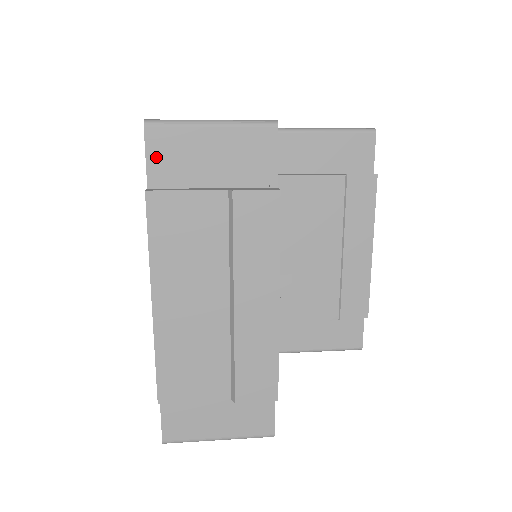
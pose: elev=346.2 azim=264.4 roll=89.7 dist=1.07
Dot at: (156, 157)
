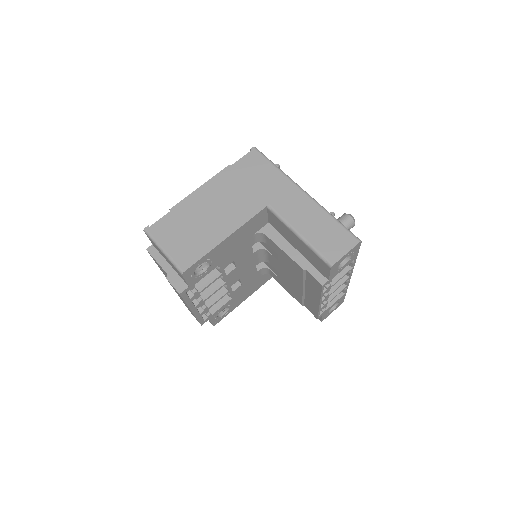
Dot at: (151, 241)
